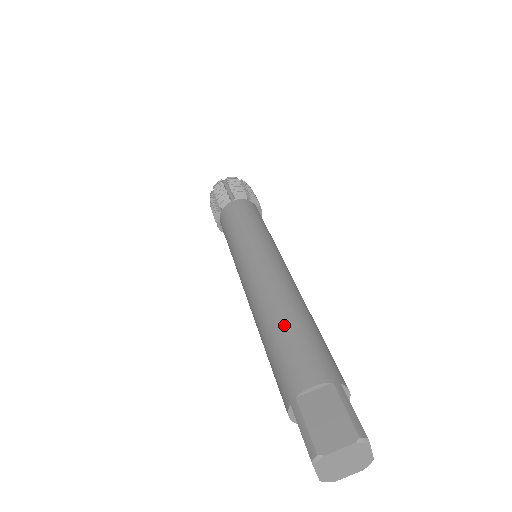
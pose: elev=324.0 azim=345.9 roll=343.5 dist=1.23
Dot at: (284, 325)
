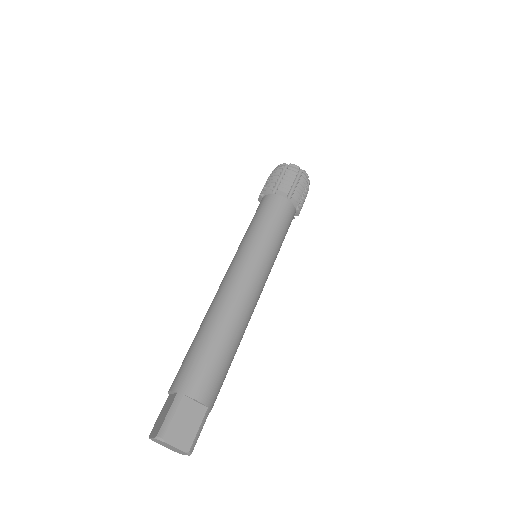
Dot at: (221, 343)
